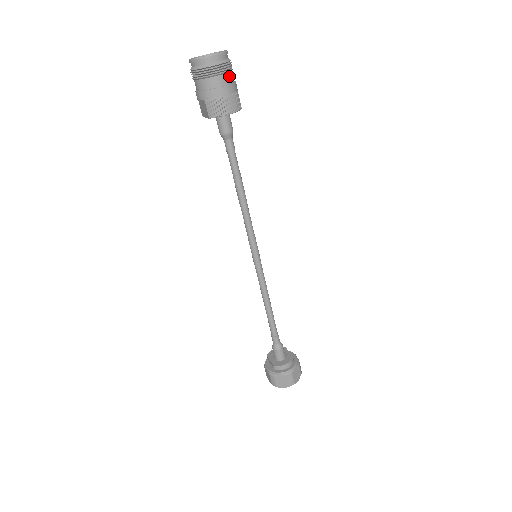
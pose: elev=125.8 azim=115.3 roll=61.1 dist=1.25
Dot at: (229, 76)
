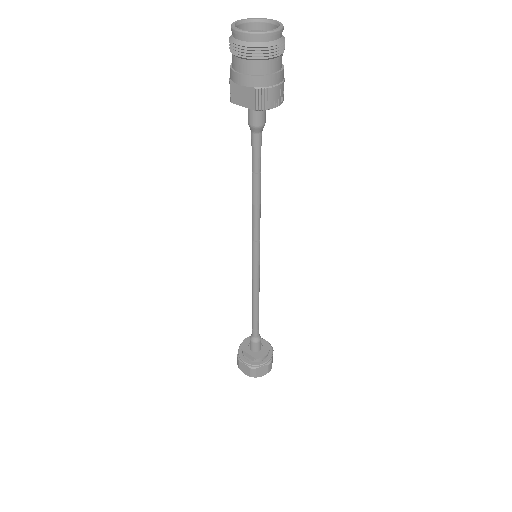
Dot at: occluded
